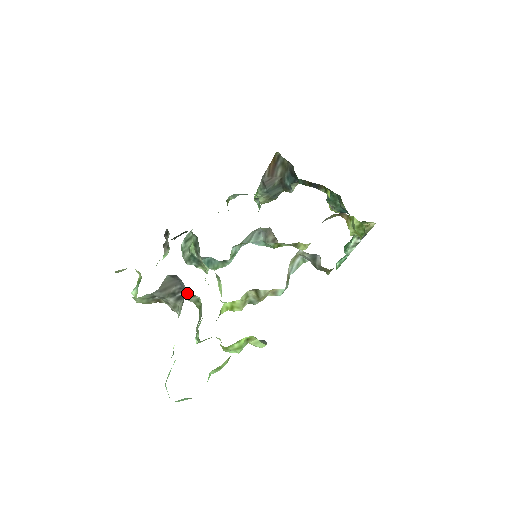
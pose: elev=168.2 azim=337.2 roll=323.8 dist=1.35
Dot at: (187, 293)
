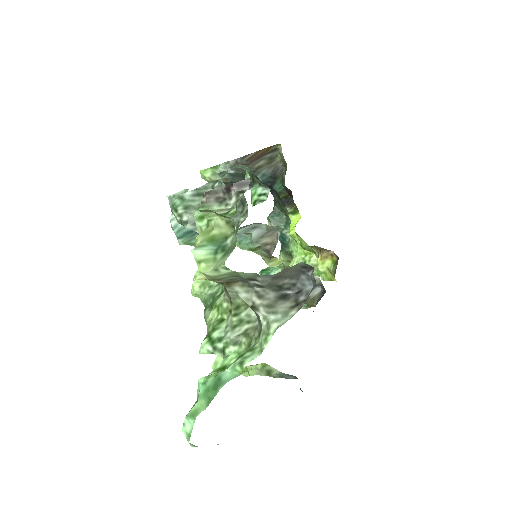
Dot at: occluded
